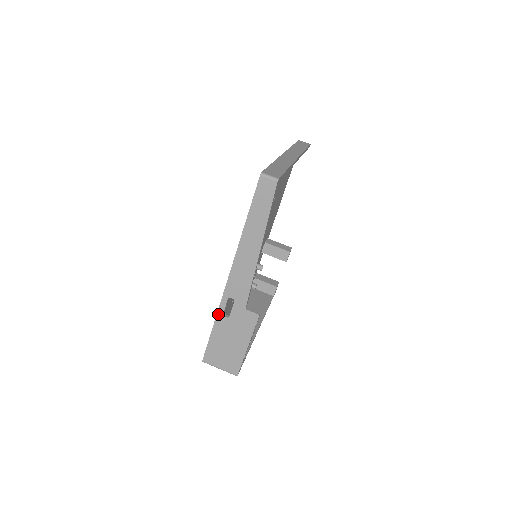
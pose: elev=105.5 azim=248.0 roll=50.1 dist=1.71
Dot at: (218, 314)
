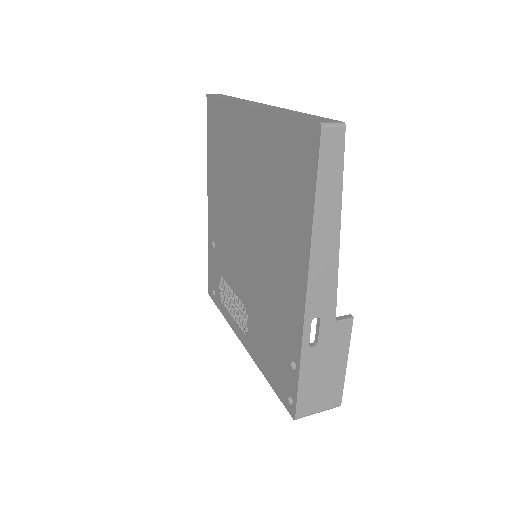
Dot at: (303, 349)
